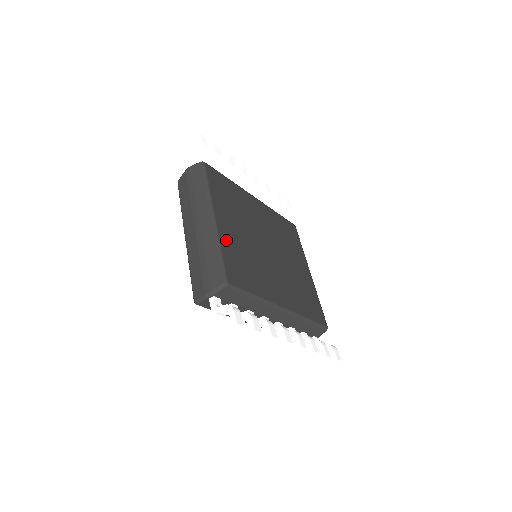
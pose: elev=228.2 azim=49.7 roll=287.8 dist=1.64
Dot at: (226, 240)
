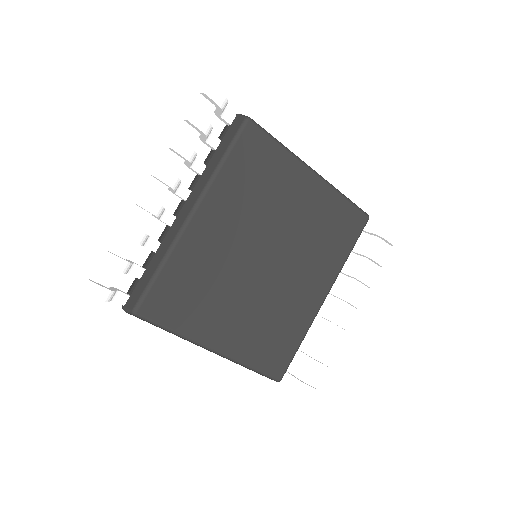
Dot at: (243, 350)
